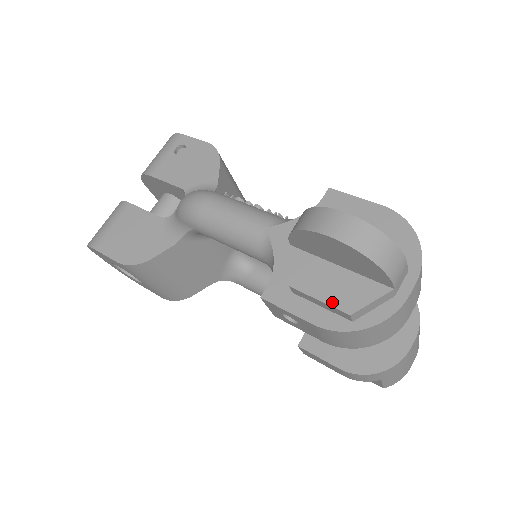
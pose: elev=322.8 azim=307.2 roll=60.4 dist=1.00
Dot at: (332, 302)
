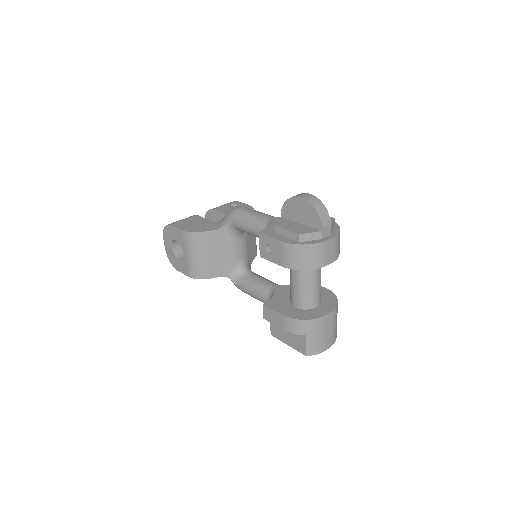
Dot at: (293, 231)
